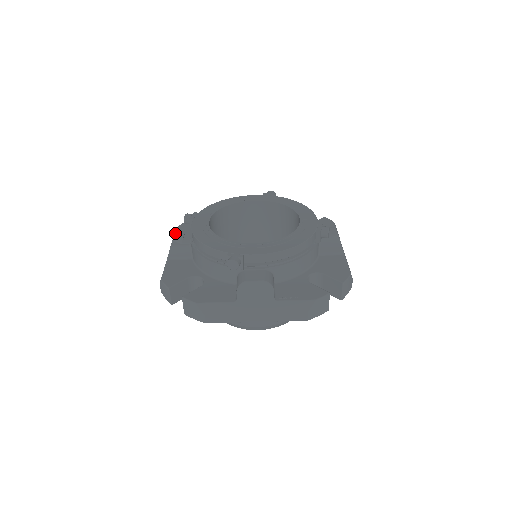
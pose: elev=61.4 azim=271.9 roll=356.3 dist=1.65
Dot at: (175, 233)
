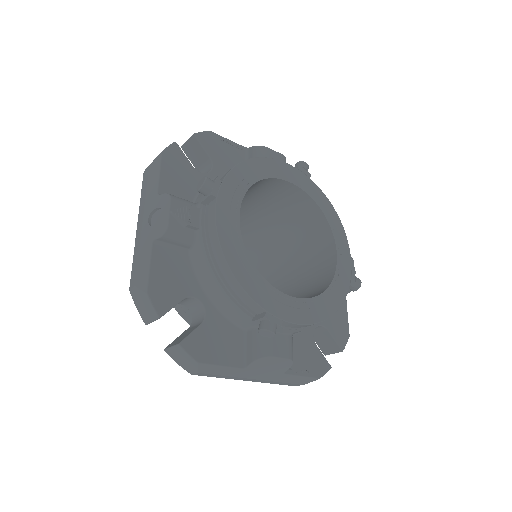
Dot at: (160, 170)
